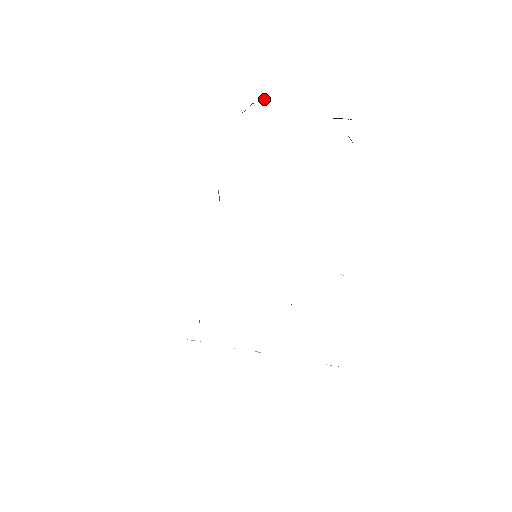
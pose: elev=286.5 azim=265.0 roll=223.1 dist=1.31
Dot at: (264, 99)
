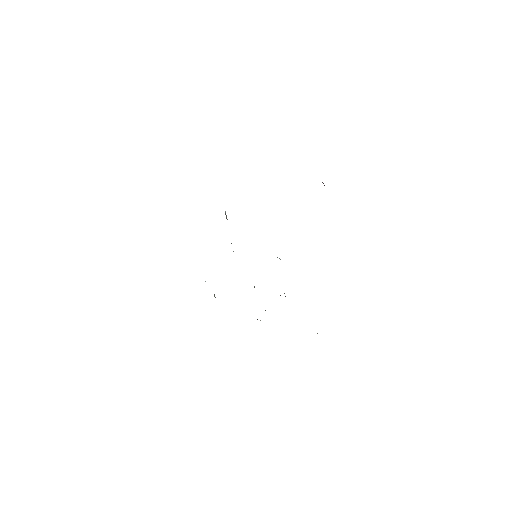
Dot at: occluded
